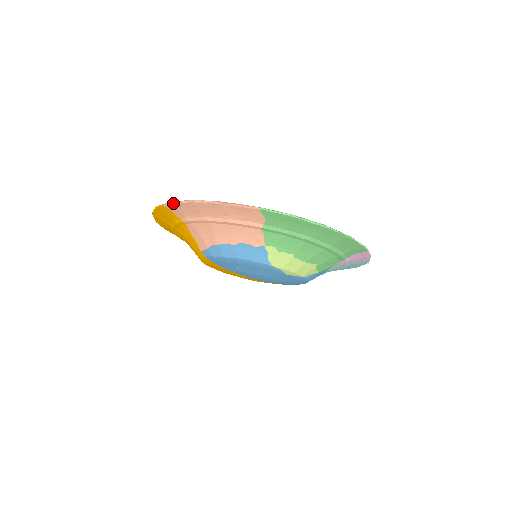
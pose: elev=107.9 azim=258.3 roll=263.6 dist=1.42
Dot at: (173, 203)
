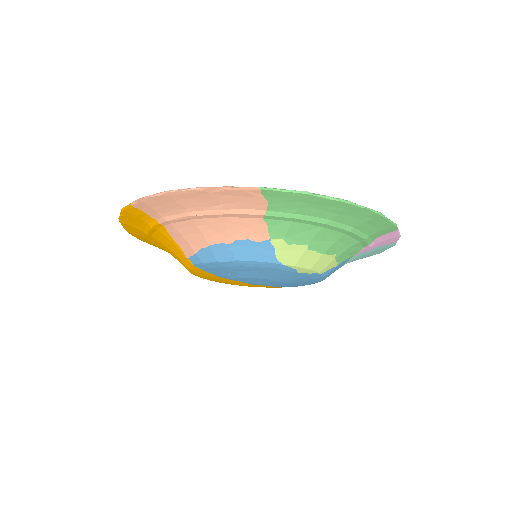
Dot at: (143, 199)
